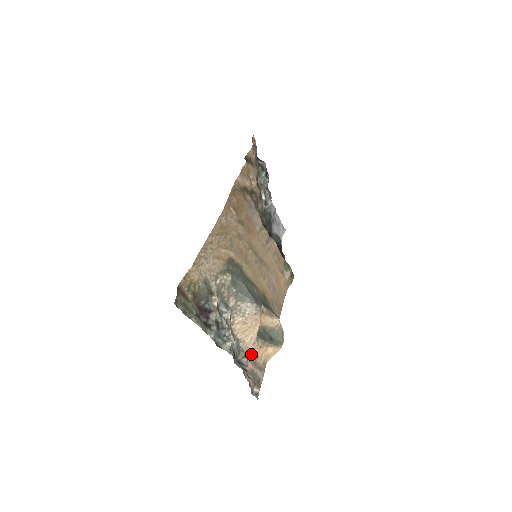
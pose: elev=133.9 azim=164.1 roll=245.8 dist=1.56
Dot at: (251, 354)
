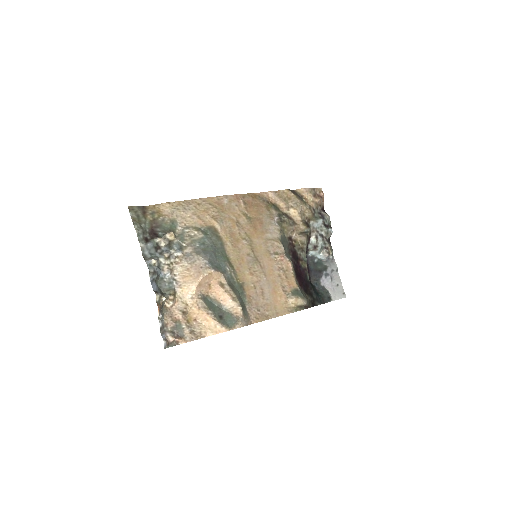
Dot at: (187, 308)
